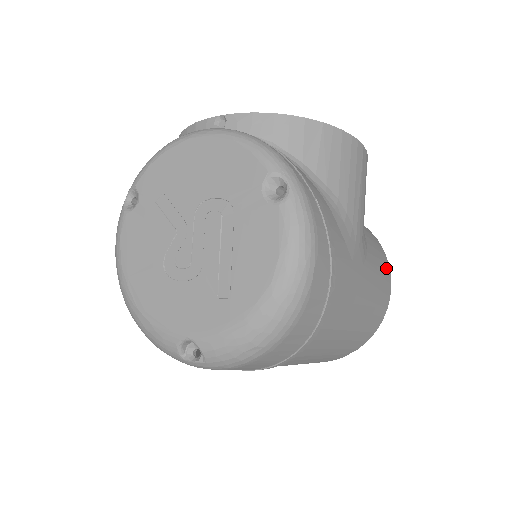
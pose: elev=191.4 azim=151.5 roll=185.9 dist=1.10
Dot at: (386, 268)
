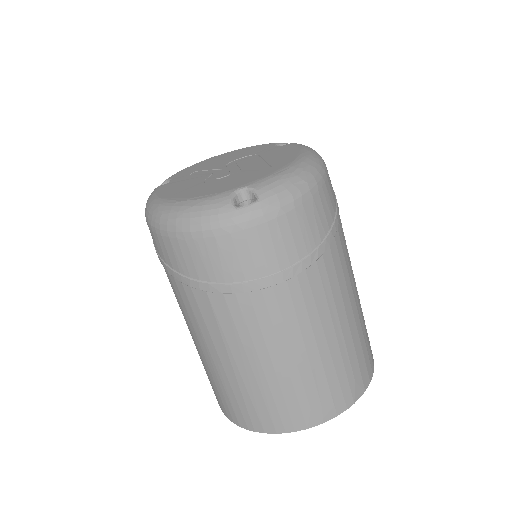
Dot at: occluded
